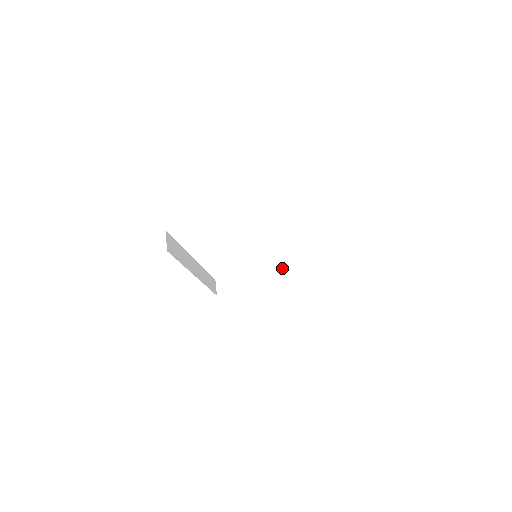
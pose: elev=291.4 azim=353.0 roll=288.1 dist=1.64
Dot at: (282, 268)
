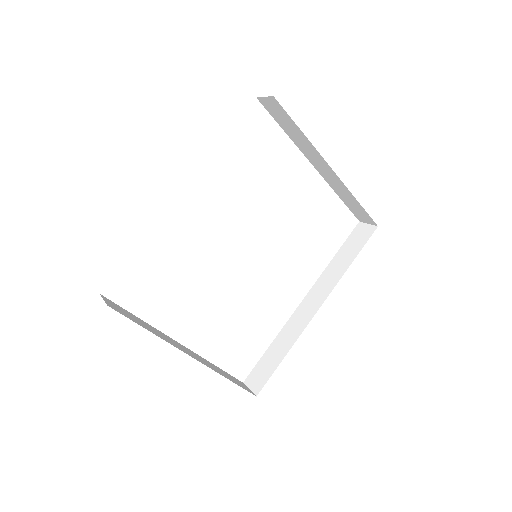
Dot at: (198, 355)
